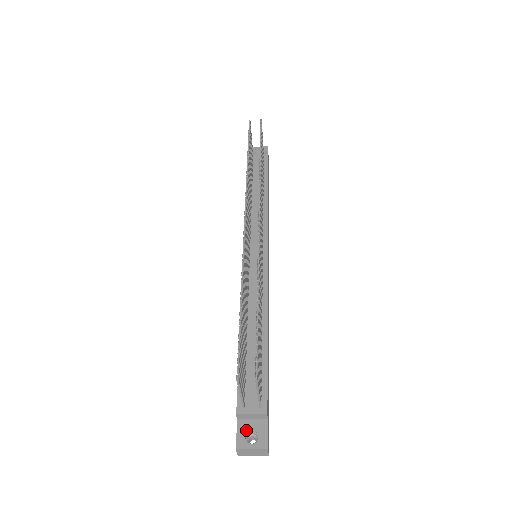
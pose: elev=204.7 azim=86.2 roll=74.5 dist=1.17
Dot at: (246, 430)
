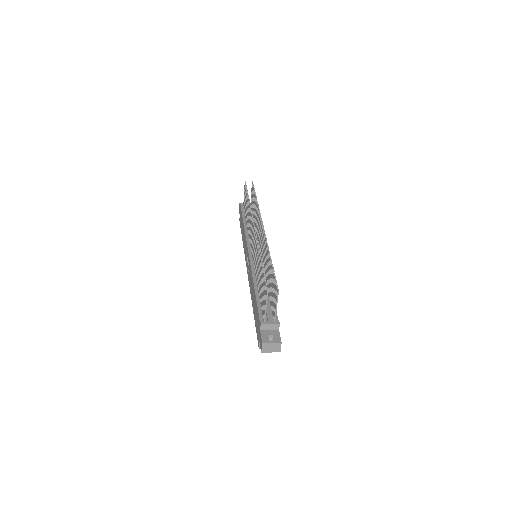
Dot at: (267, 335)
